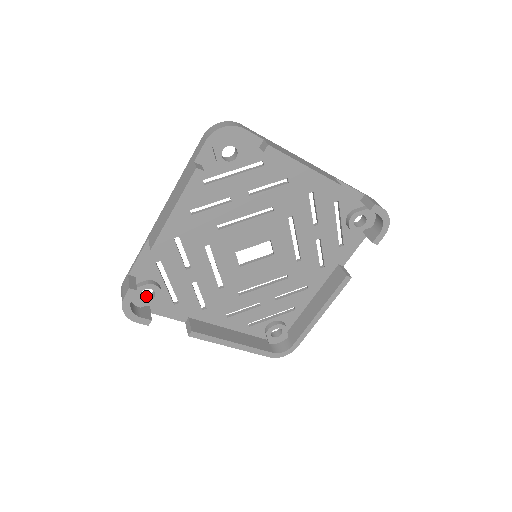
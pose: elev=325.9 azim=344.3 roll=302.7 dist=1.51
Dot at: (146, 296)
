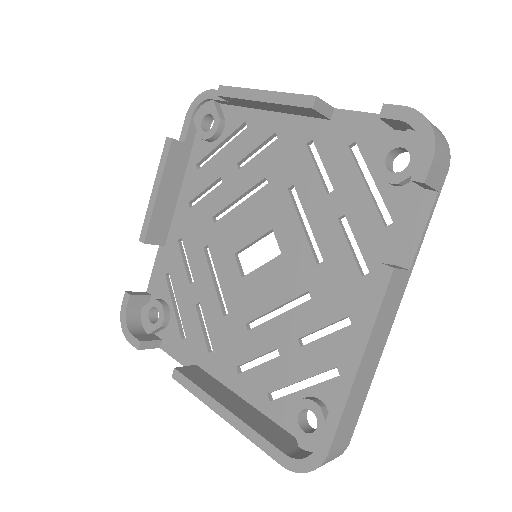
Dot at: occluded
